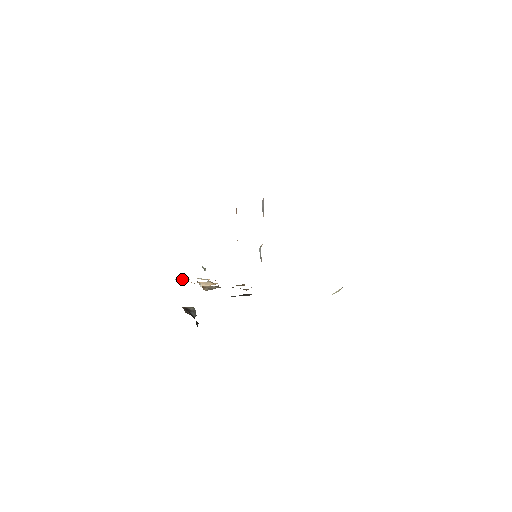
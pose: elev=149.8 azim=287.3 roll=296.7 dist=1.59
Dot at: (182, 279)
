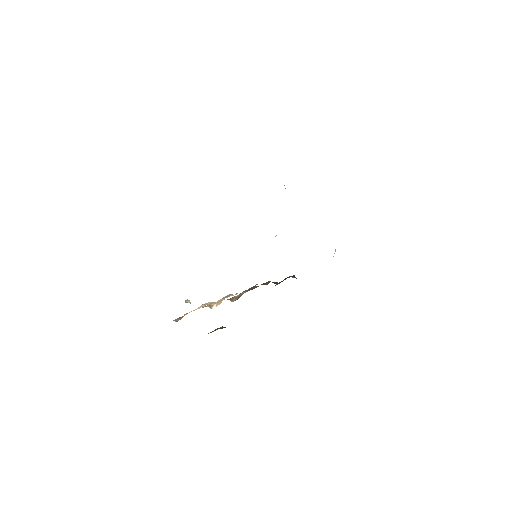
Dot at: occluded
